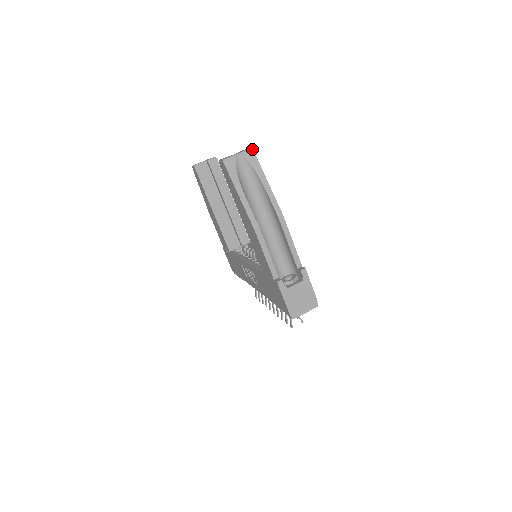
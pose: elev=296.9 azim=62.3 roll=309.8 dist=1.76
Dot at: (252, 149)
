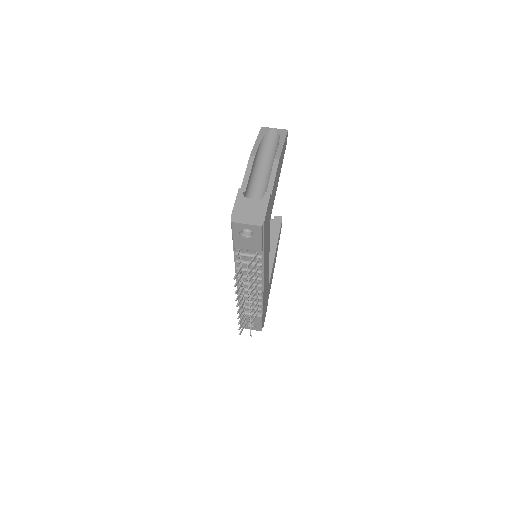
Dot at: (287, 130)
